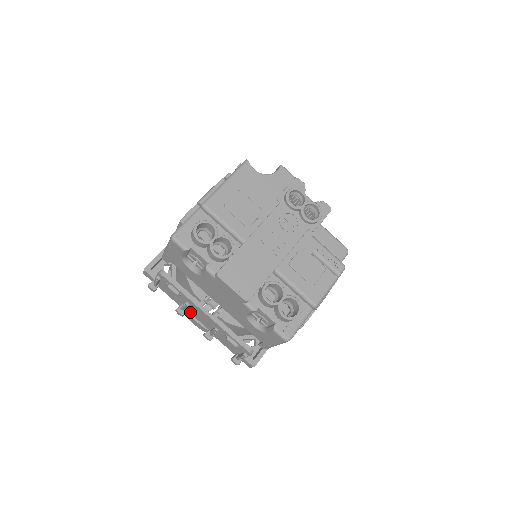
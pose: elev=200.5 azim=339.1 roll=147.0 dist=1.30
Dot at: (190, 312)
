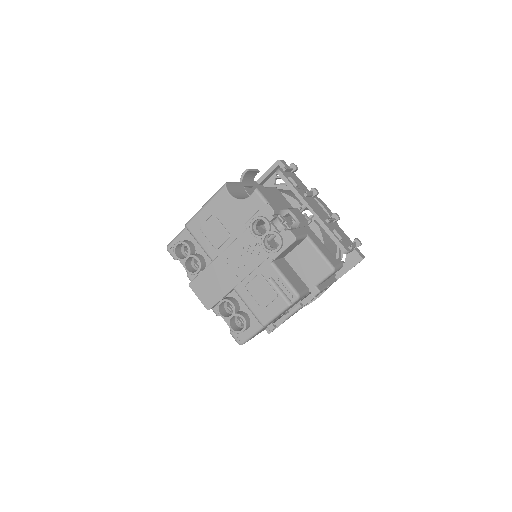
Dot at: occluded
